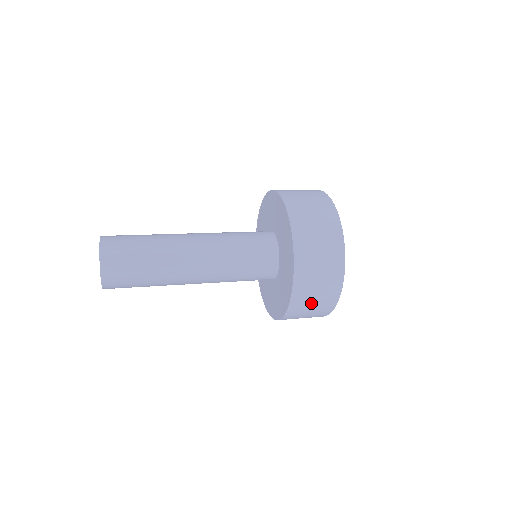
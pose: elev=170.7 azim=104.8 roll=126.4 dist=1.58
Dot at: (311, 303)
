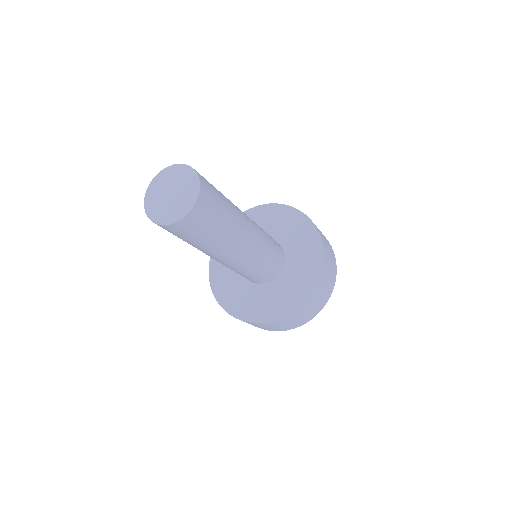
Dot at: (321, 294)
